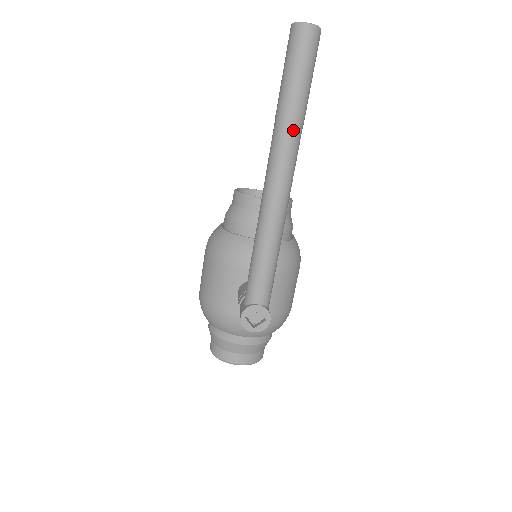
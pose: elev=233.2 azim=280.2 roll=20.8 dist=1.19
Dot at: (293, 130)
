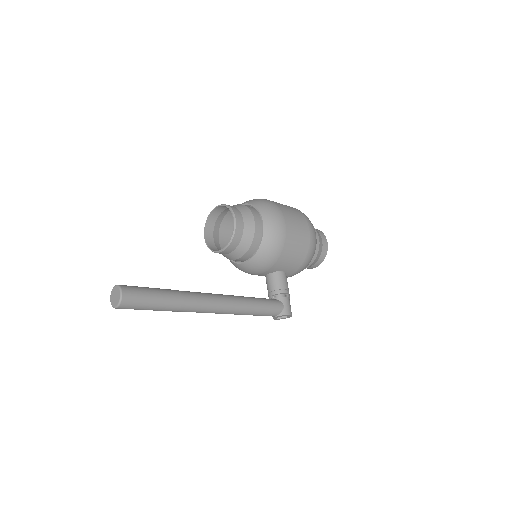
Dot at: (183, 310)
